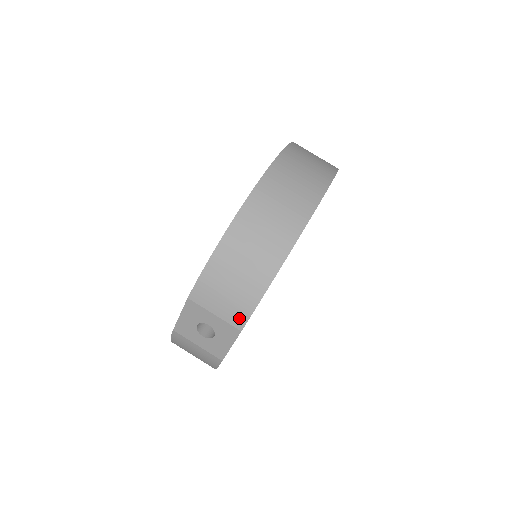
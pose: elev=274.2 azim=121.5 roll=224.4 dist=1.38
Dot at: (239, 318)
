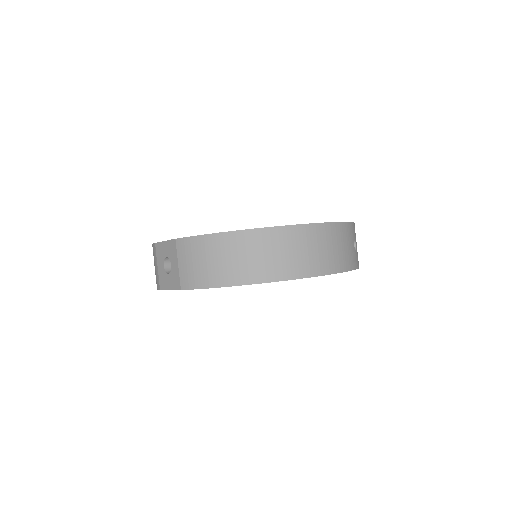
Dot at: (187, 282)
